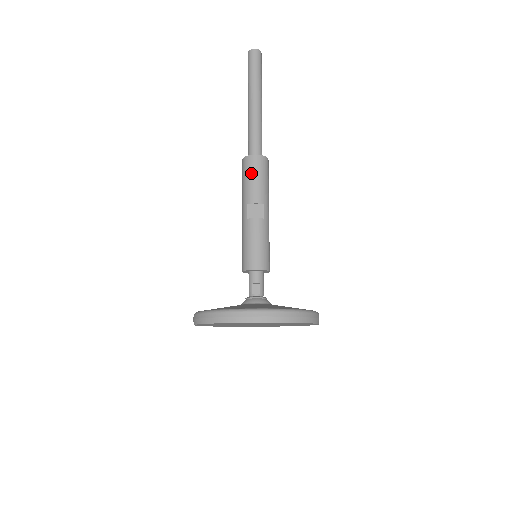
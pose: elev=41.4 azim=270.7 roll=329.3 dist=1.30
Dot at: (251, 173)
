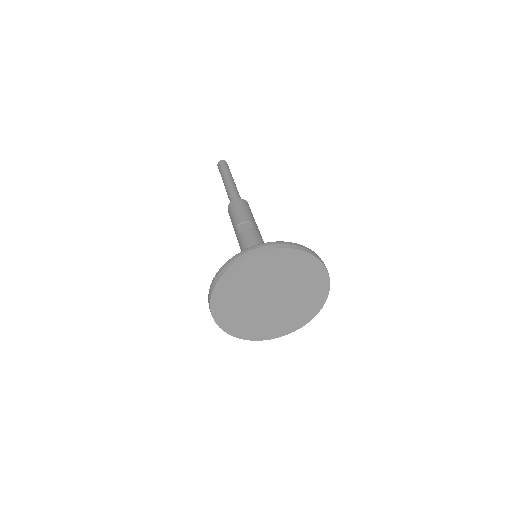
Dot at: (235, 209)
